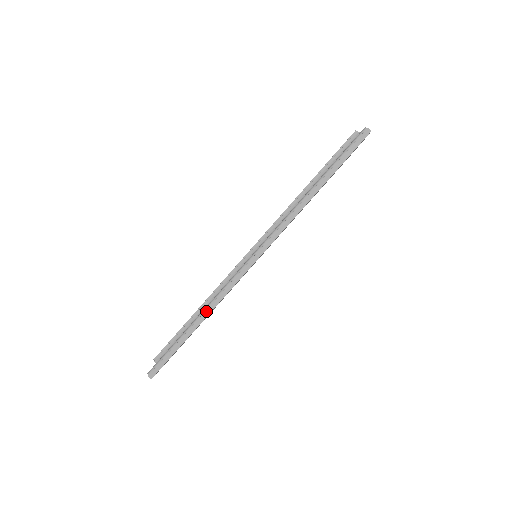
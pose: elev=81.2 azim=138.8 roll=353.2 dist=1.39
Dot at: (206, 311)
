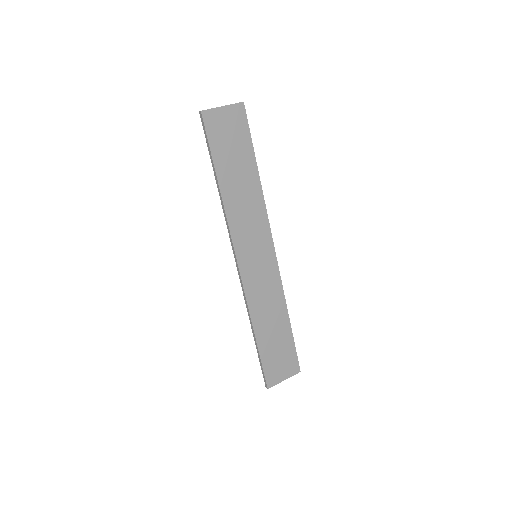
Dot at: (250, 321)
